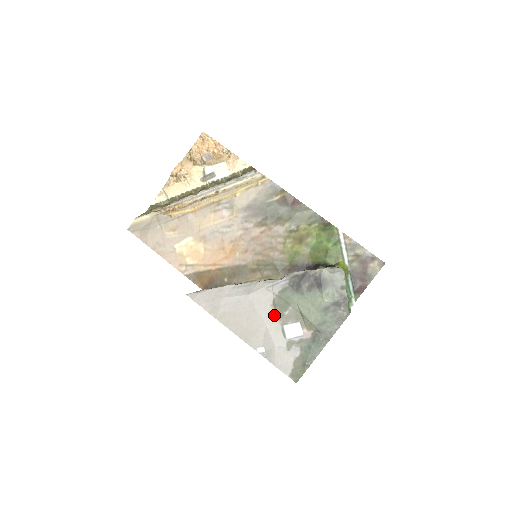
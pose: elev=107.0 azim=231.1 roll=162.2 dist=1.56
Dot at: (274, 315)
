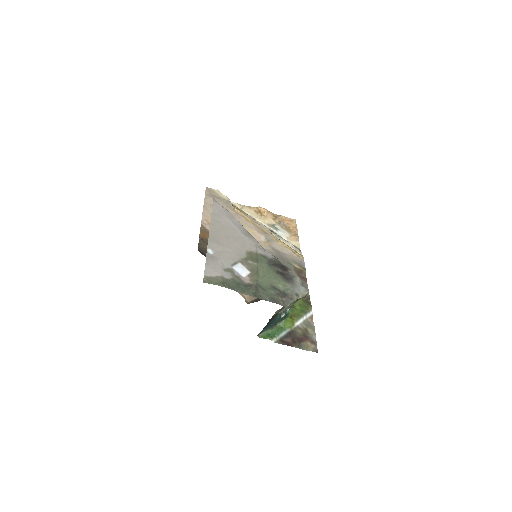
Dot at: (242, 254)
